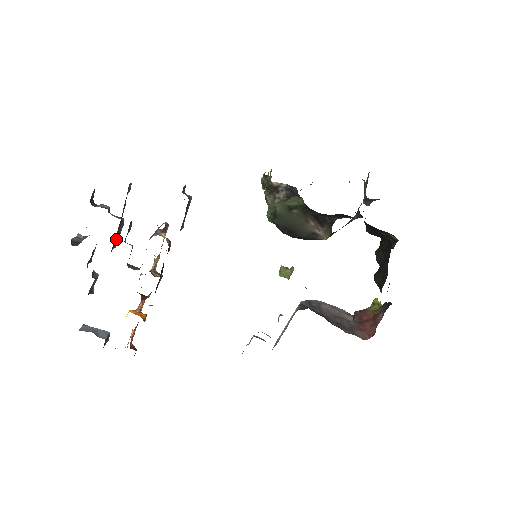
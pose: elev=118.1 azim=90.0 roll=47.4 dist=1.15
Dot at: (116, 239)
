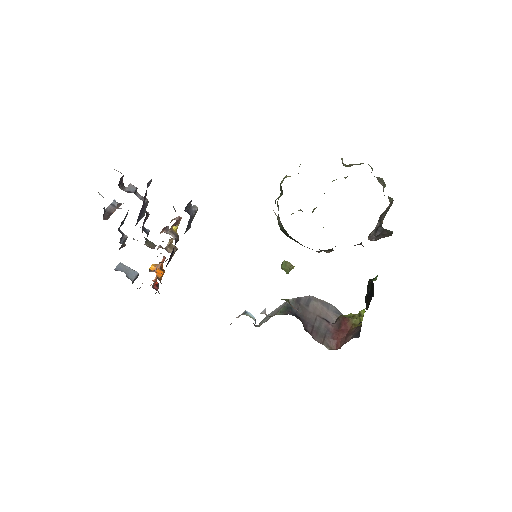
Dot at: (140, 216)
